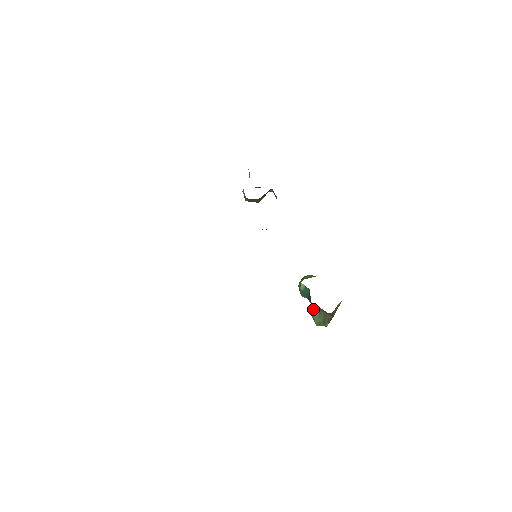
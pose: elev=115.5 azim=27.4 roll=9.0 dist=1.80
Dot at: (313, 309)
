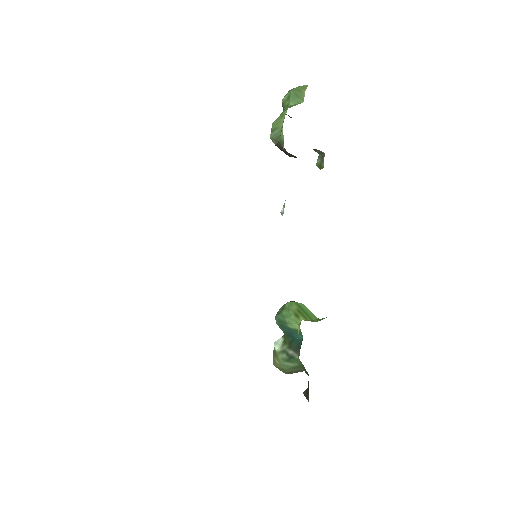
Dot at: (292, 360)
